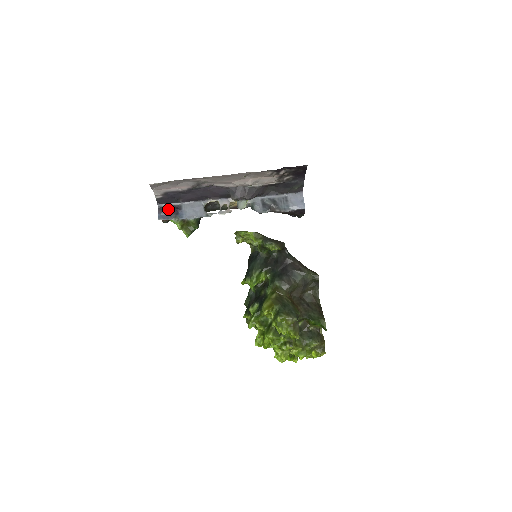
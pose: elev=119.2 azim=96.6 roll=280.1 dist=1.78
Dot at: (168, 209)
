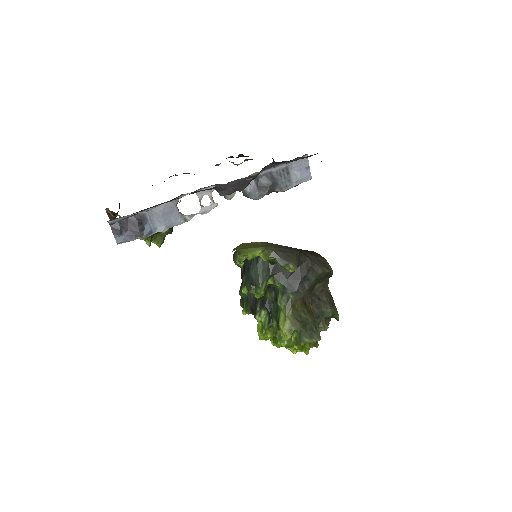
Dot at: (126, 224)
